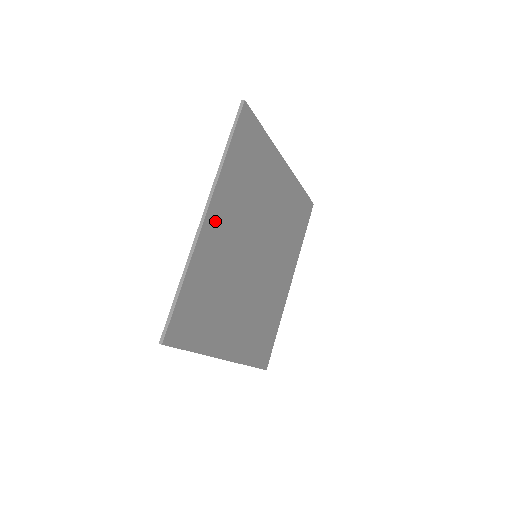
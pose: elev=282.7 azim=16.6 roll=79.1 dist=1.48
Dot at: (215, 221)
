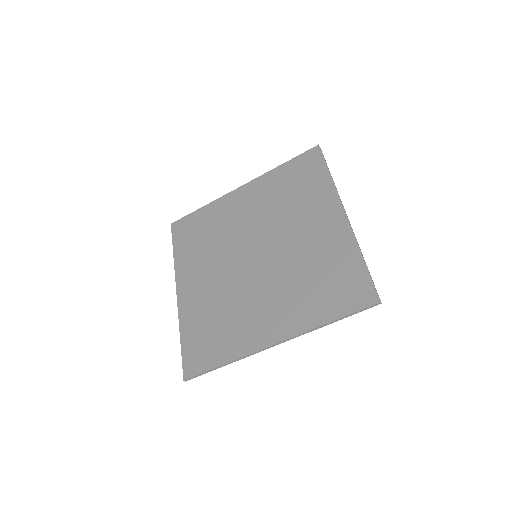
Dot at: (273, 331)
